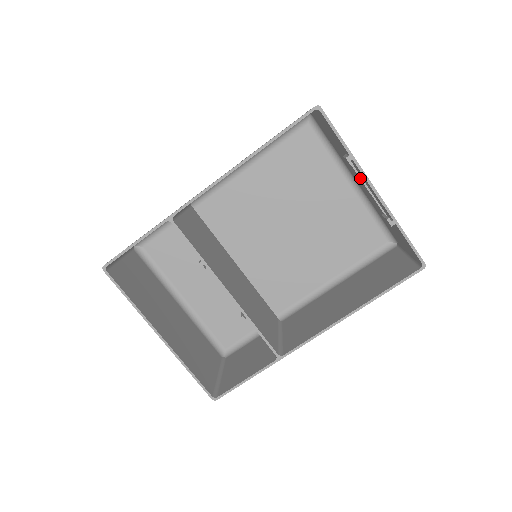
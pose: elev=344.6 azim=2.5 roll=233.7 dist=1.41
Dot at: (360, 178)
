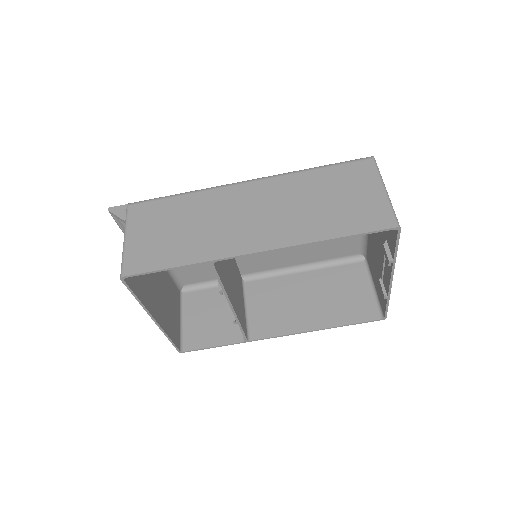
Dot at: (384, 258)
